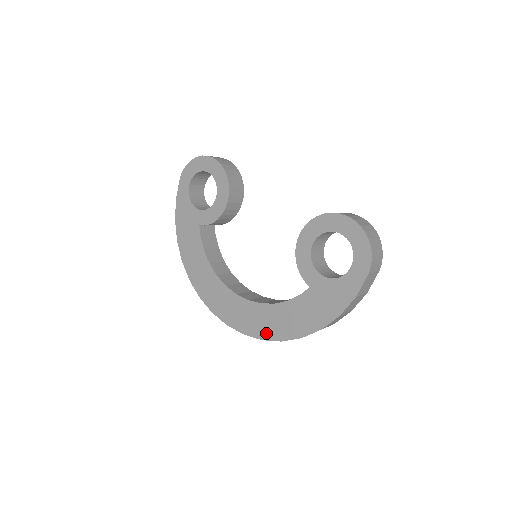
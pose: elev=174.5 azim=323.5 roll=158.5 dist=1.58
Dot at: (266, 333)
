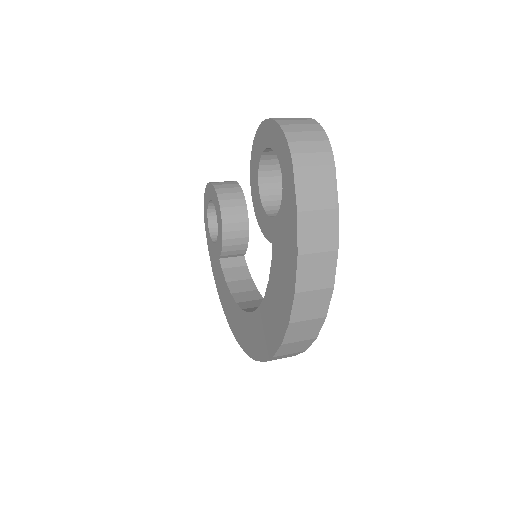
Dot at: (271, 344)
